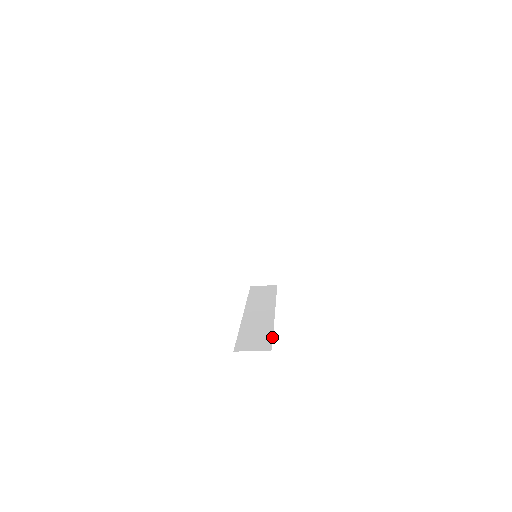
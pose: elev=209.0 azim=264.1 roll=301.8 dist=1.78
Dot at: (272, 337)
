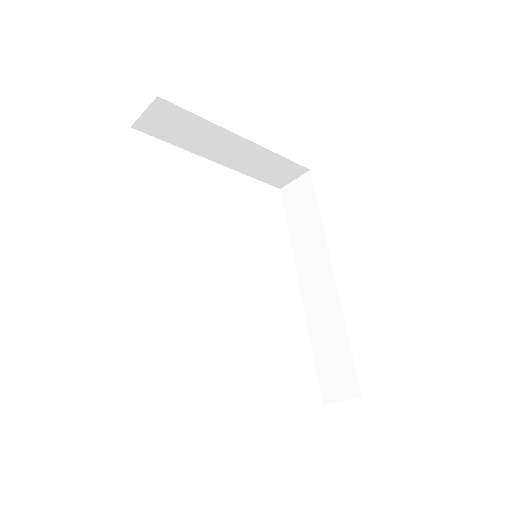
Dot at: (352, 358)
